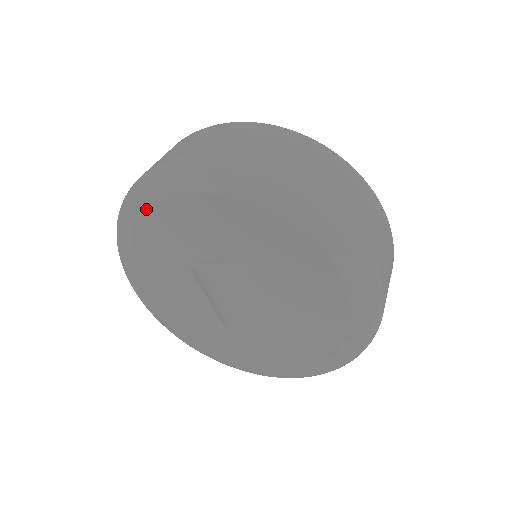
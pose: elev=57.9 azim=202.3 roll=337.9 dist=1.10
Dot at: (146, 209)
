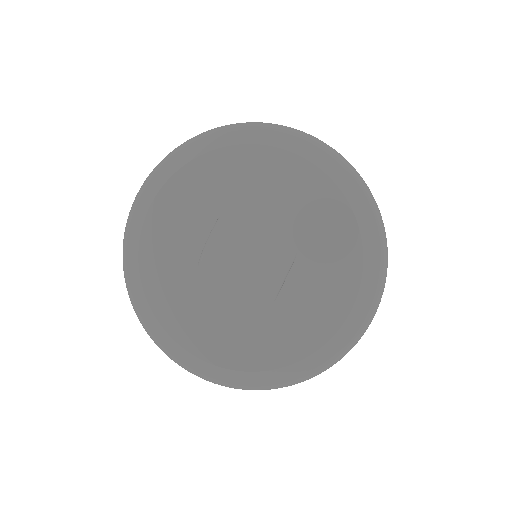
Dot at: (137, 252)
